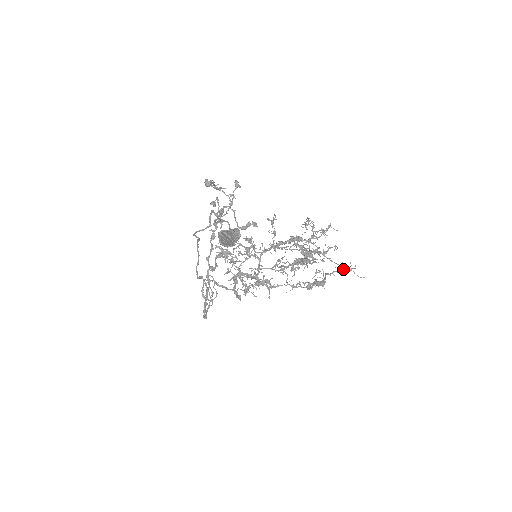
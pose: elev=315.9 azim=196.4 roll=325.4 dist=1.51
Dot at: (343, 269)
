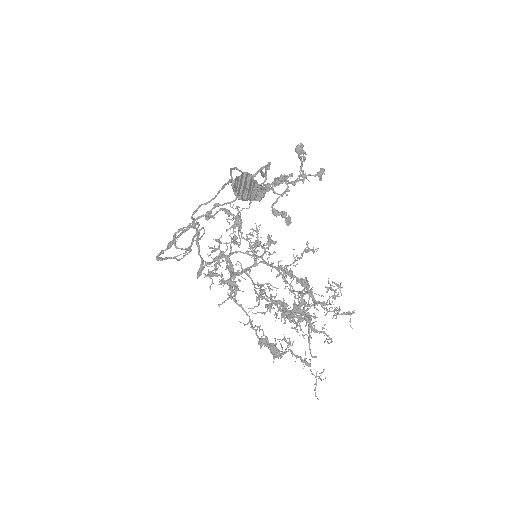
Dot at: (310, 366)
